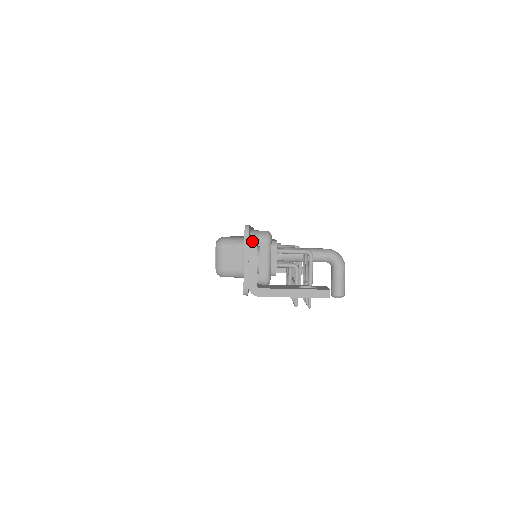
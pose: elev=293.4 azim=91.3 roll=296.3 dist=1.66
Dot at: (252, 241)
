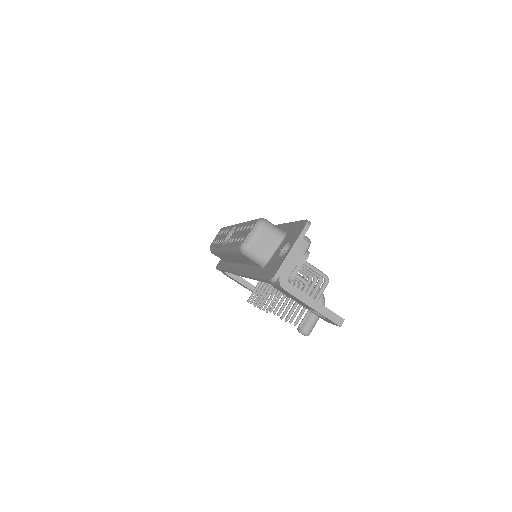
Dot at: occluded
